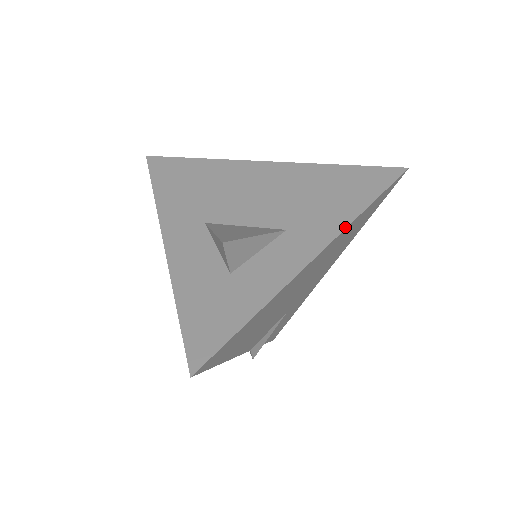
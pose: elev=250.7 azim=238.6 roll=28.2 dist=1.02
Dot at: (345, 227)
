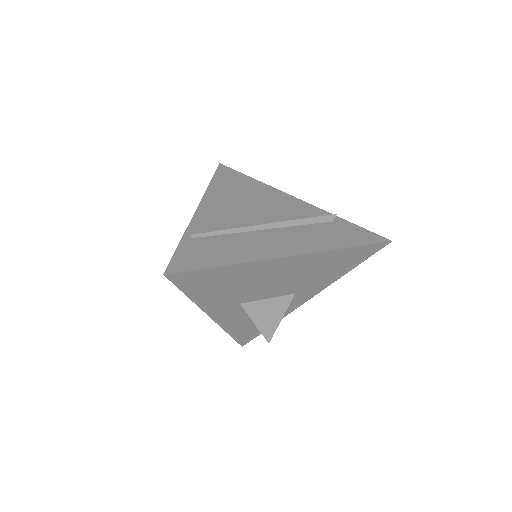
Dot at: occluded
